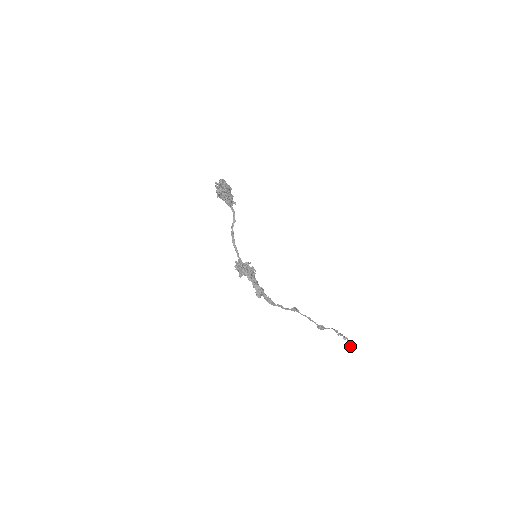
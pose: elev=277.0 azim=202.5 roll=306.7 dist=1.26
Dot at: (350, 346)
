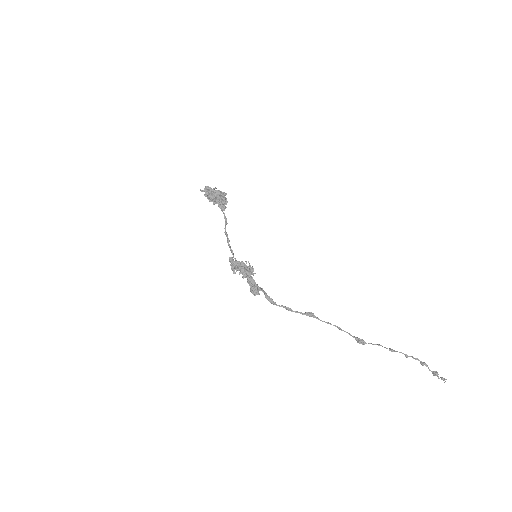
Dot at: (433, 375)
